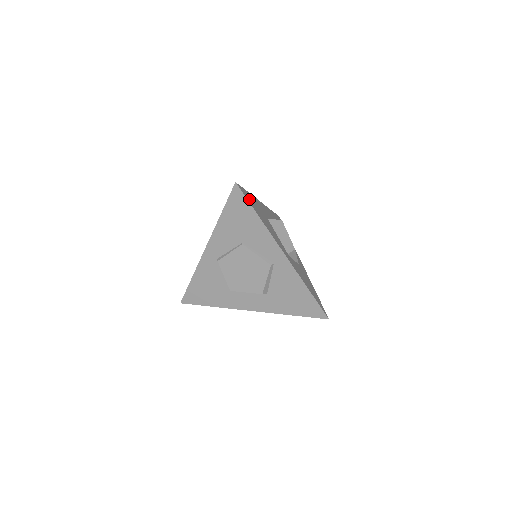
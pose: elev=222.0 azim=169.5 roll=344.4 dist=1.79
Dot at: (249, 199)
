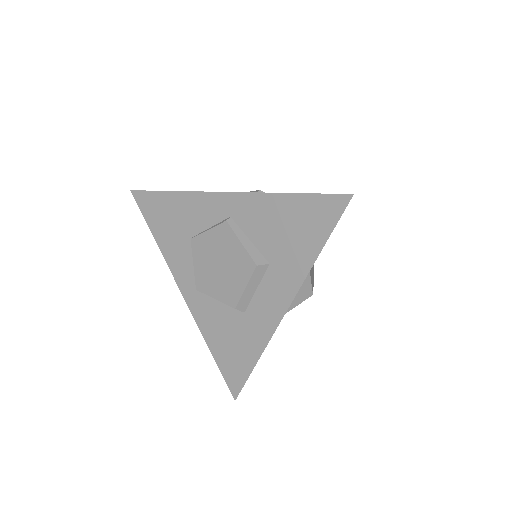
Dot at: occluded
